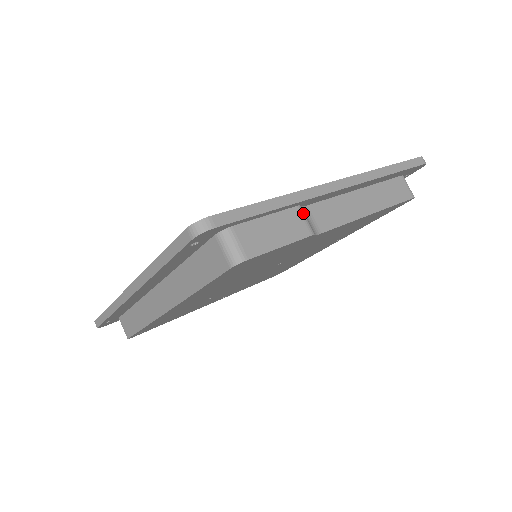
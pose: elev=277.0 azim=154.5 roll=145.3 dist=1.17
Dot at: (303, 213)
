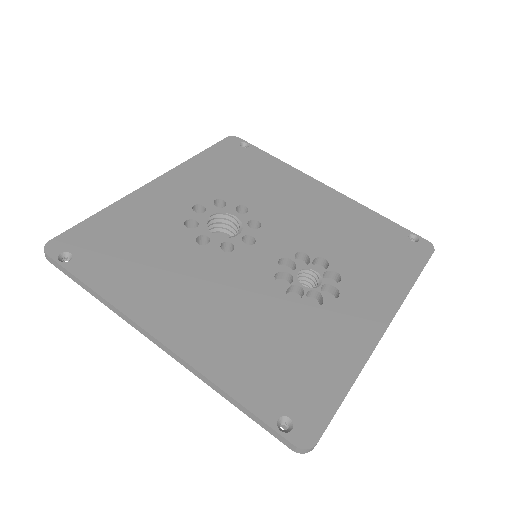
Dot at: occluded
